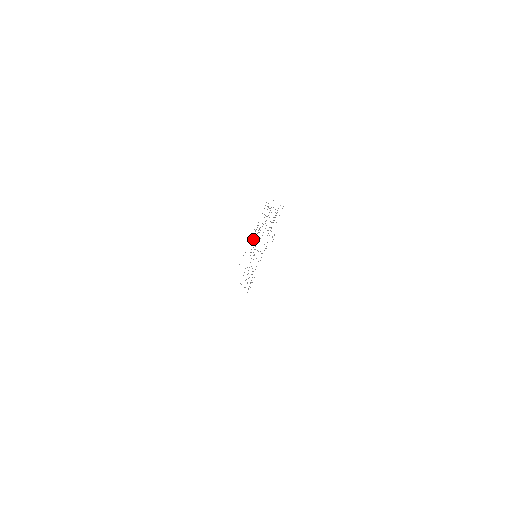
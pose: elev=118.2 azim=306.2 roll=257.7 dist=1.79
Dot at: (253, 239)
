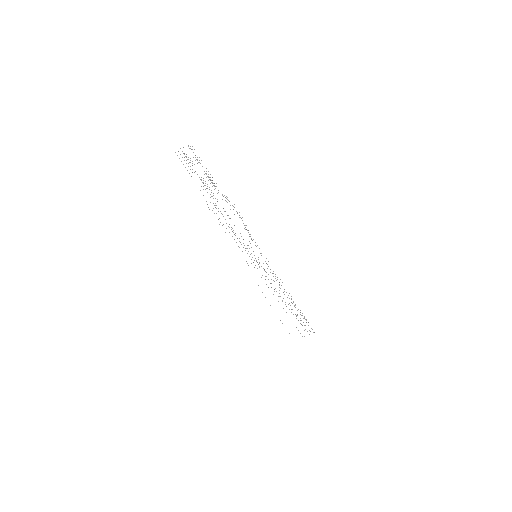
Dot at: occluded
